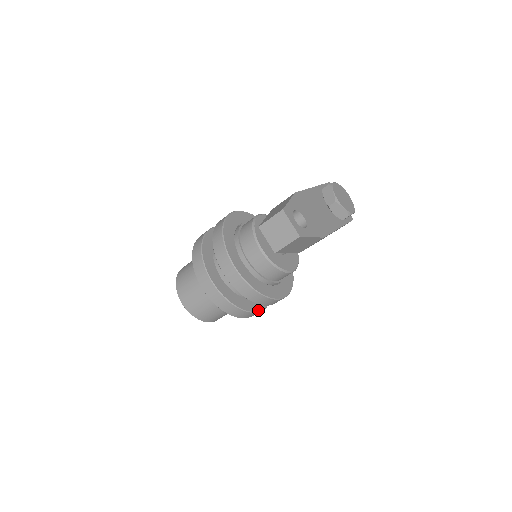
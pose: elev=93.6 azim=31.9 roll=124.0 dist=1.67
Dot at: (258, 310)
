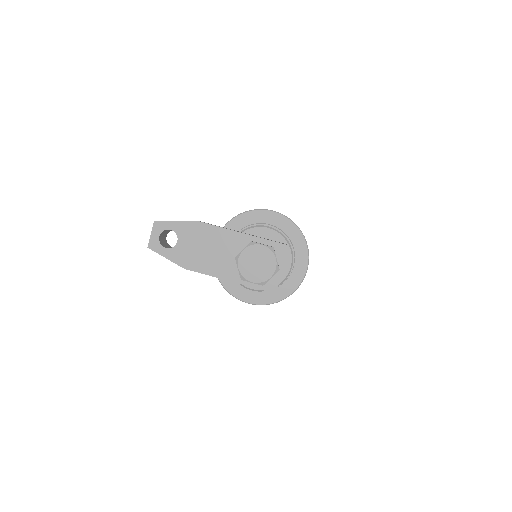
Dot at: occluded
